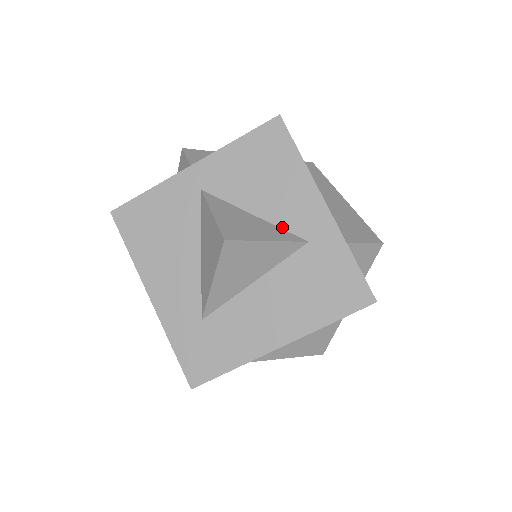
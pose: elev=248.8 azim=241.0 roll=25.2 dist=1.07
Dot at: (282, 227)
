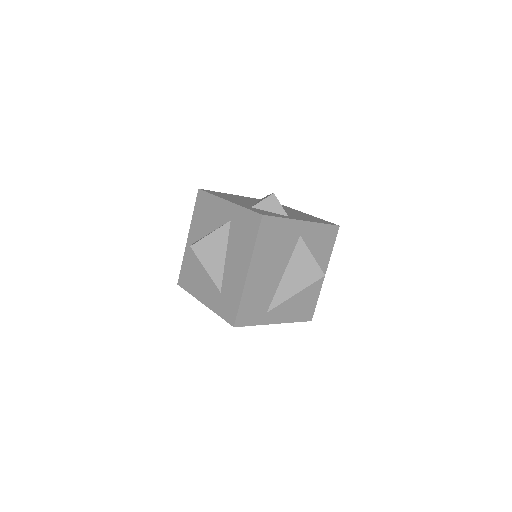
Dot at: (221, 225)
